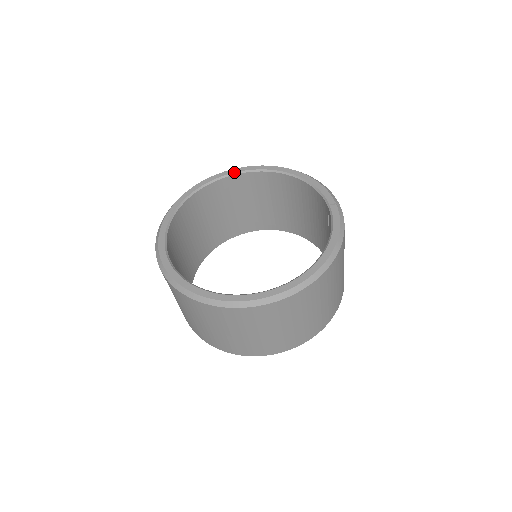
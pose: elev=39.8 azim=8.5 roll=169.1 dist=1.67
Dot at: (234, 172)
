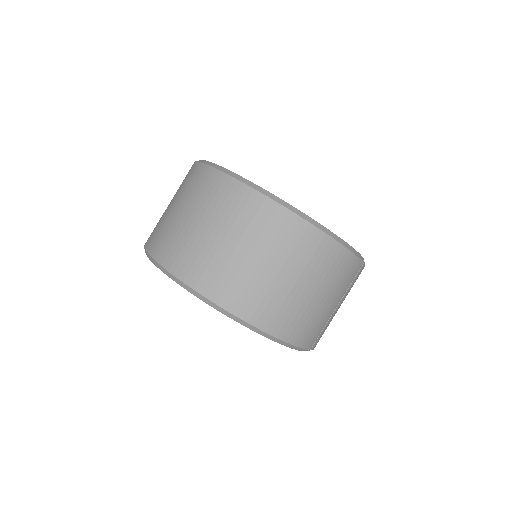
Dot at: occluded
